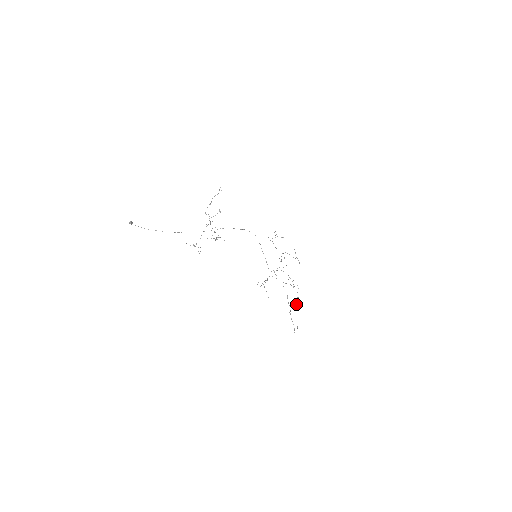
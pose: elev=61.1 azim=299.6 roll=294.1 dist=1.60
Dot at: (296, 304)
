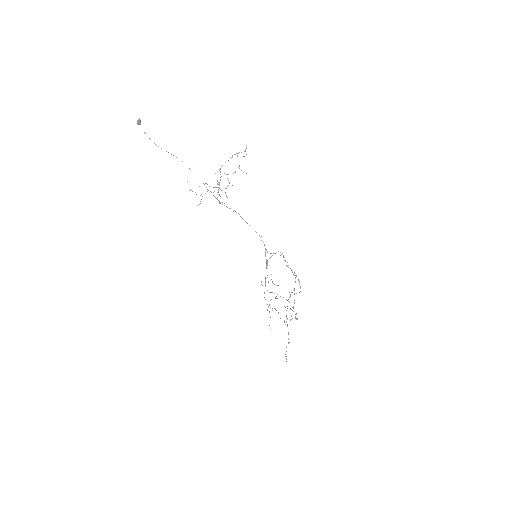
Dot at: (295, 317)
